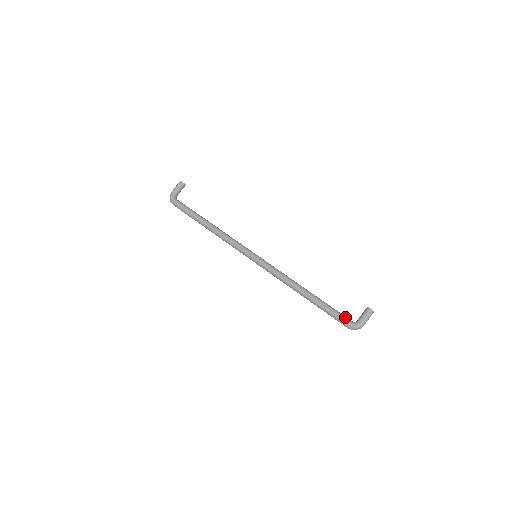
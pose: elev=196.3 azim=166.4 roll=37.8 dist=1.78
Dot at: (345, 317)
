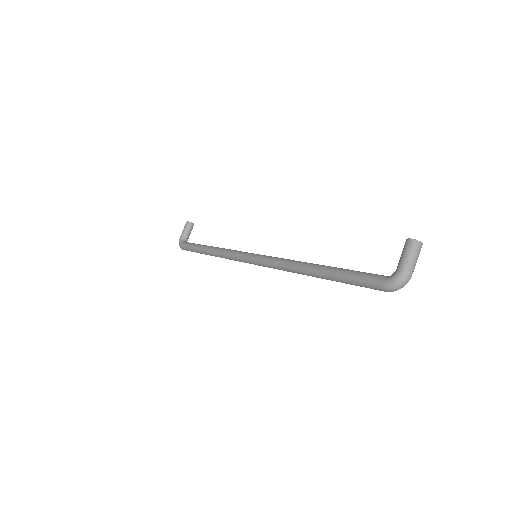
Dot at: (374, 274)
